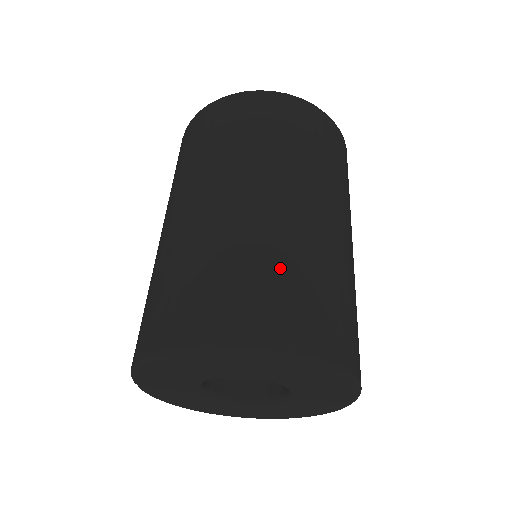
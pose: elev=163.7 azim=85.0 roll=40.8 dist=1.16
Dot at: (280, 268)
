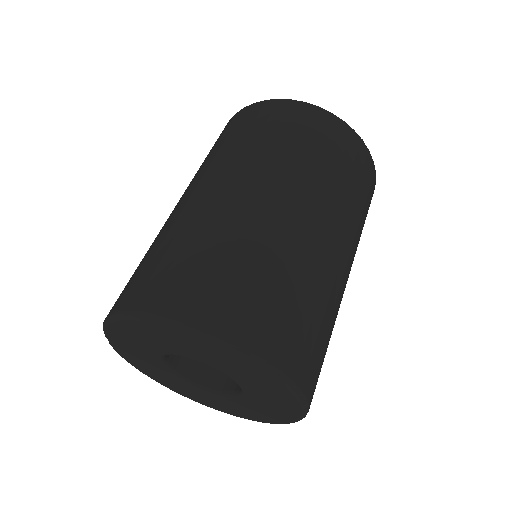
Dot at: (263, 270)
